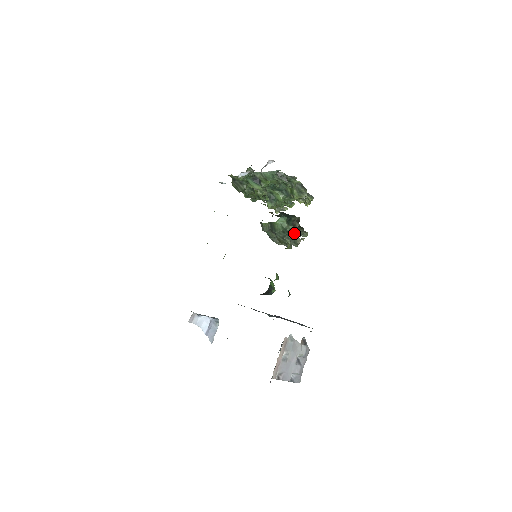
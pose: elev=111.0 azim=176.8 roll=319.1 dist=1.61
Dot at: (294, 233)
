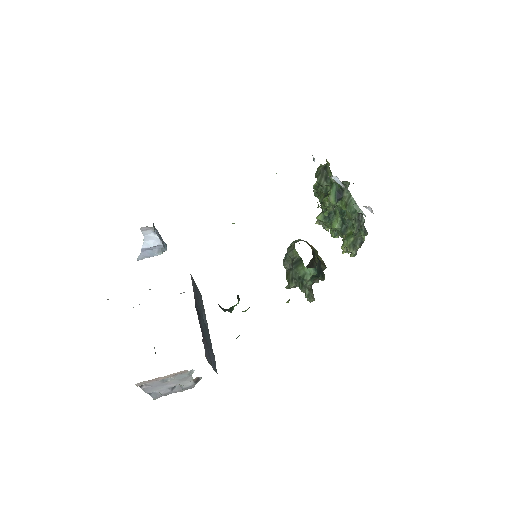
Dot at: (305, 289)
